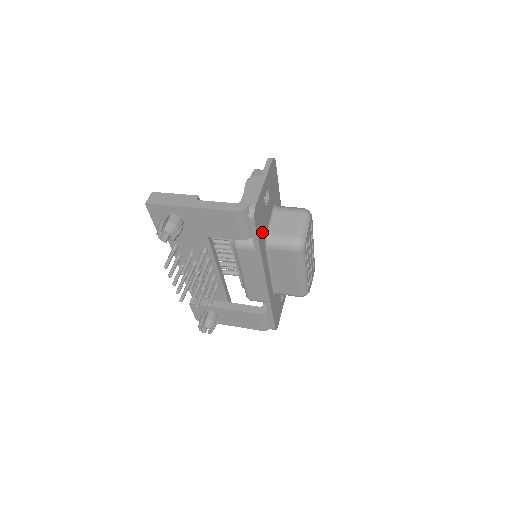
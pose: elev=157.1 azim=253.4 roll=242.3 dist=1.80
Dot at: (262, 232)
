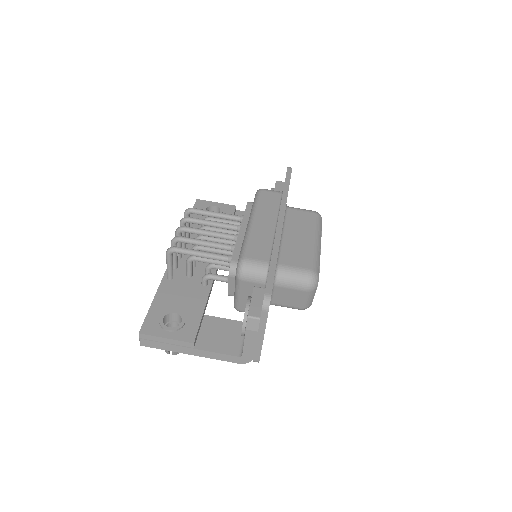
Dot at: occluded
